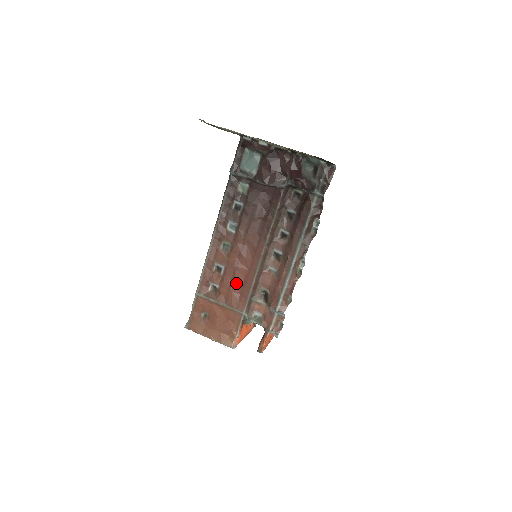
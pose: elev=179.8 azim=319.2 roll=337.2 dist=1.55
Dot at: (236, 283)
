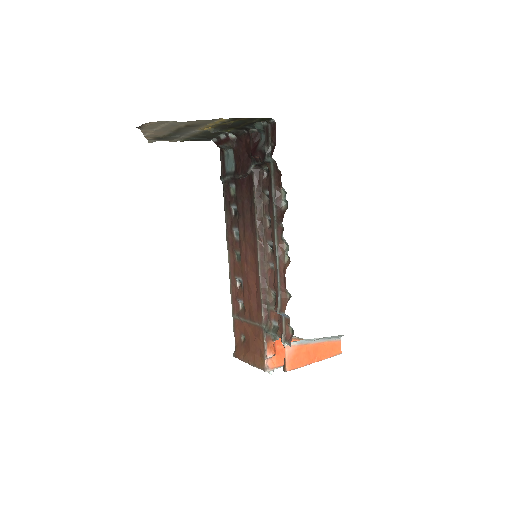
Dot at: (251, 293)
